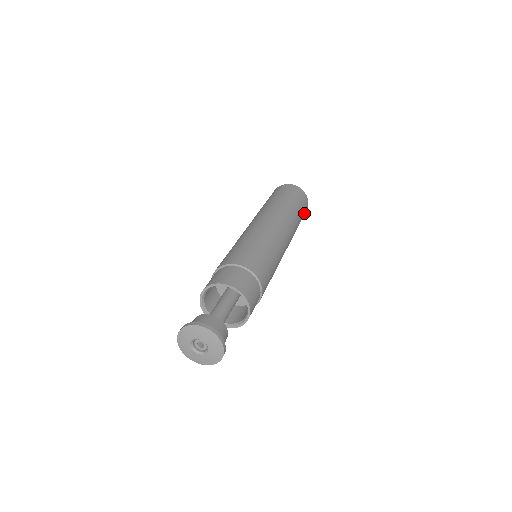
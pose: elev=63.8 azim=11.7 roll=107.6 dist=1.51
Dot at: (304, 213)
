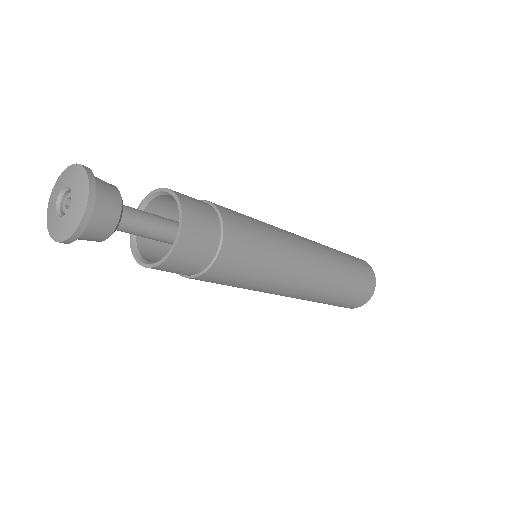
Dot at: (364, 285)
